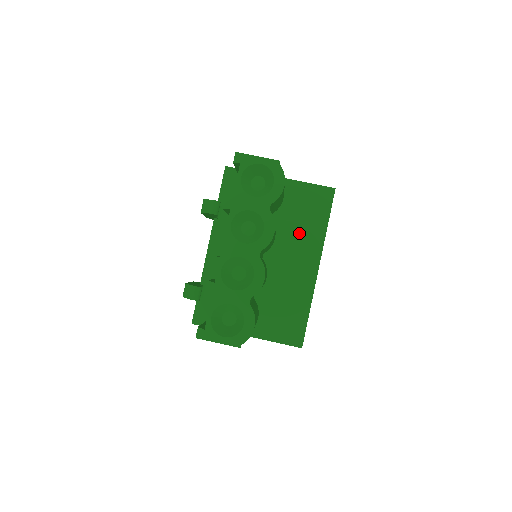
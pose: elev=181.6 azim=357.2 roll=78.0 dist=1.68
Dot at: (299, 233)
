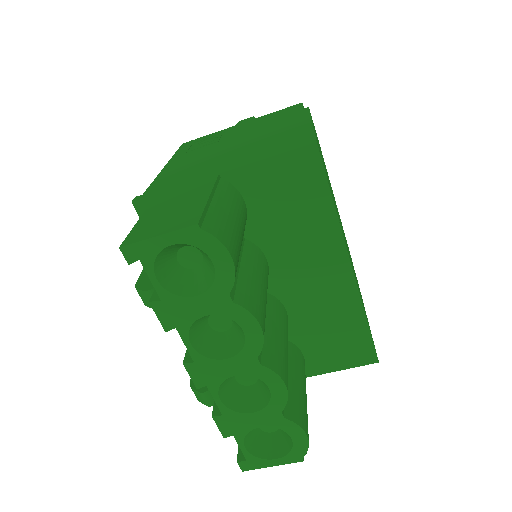
Dot at: (297, 237)
